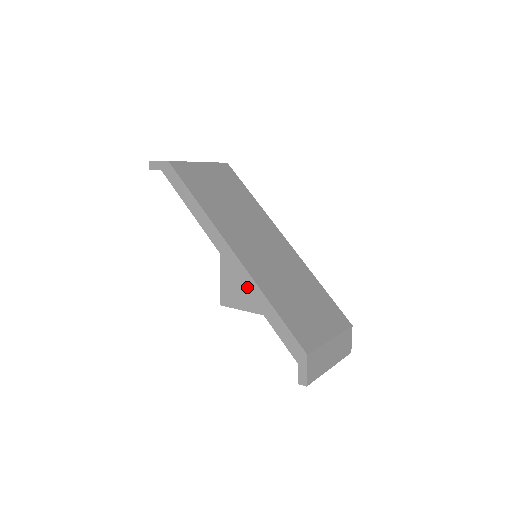
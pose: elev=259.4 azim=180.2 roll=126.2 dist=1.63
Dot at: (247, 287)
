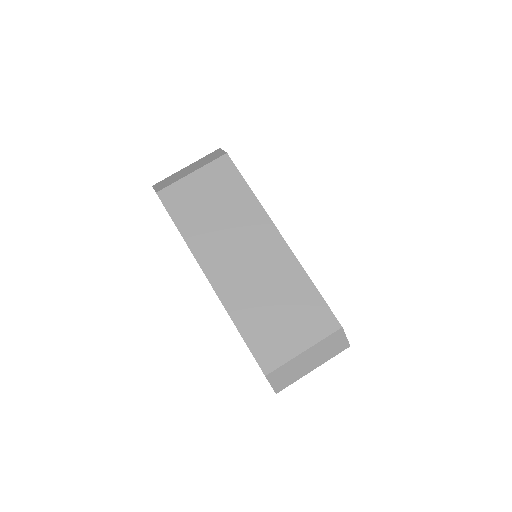
Dot at: occluded
